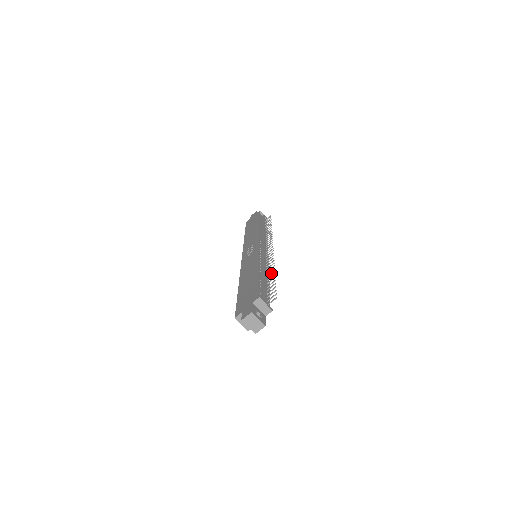
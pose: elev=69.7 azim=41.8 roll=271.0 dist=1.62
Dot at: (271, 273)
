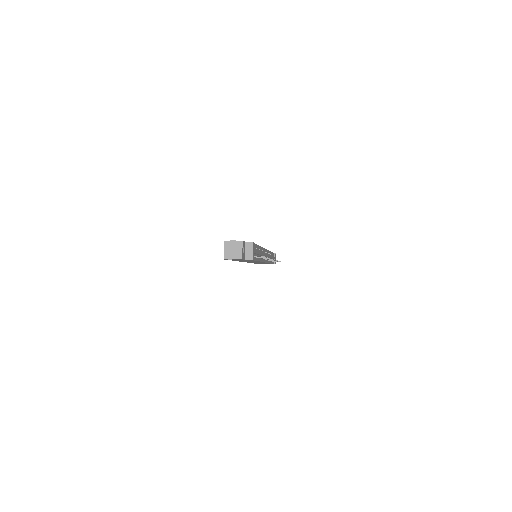
Dot at: occluded
